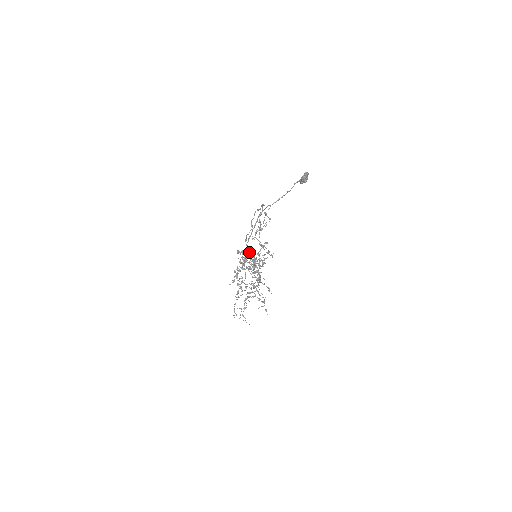
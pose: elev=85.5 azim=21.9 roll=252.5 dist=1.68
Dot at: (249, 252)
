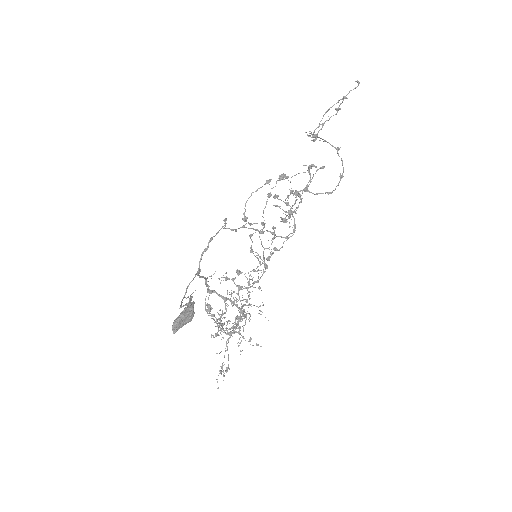
Dot at: occluded
